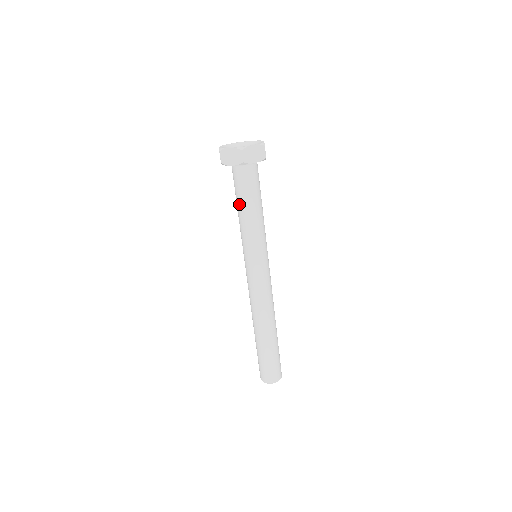
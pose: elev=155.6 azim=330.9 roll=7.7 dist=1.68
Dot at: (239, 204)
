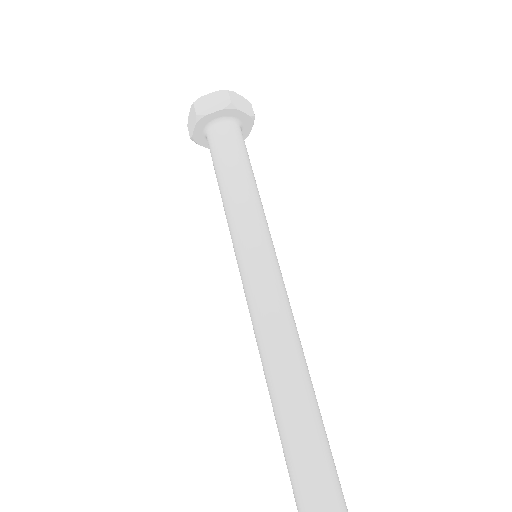
Dot at: occluded
